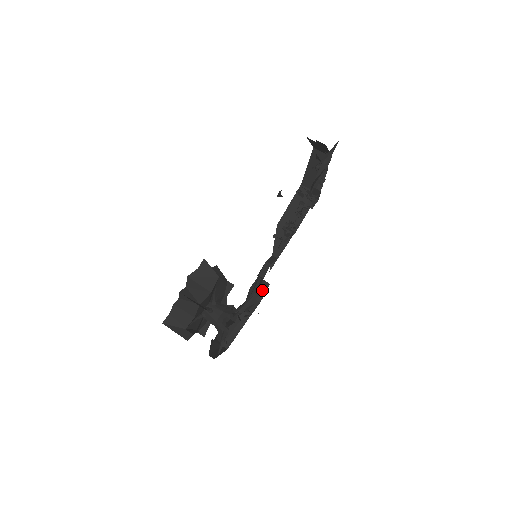
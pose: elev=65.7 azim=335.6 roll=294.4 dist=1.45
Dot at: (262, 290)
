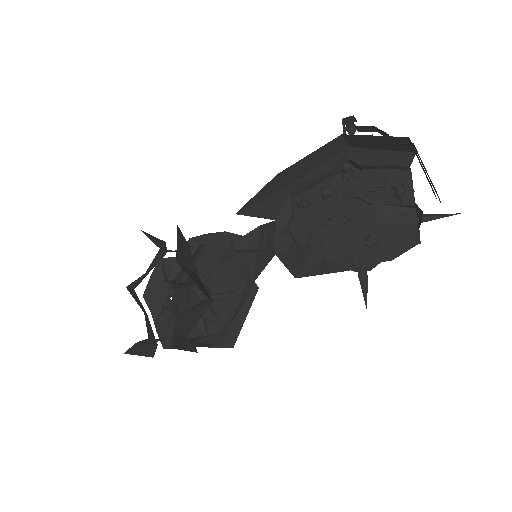
Dot at: occluded
